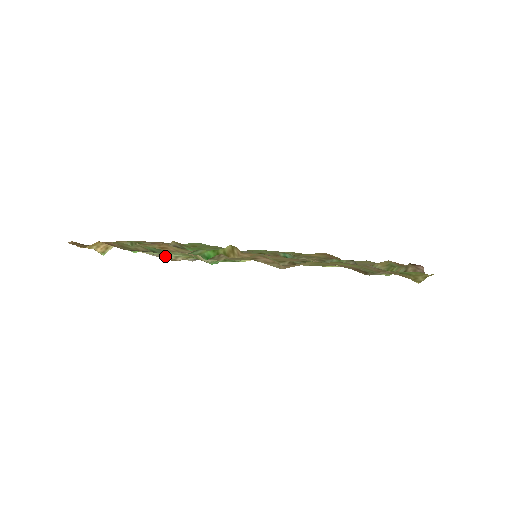
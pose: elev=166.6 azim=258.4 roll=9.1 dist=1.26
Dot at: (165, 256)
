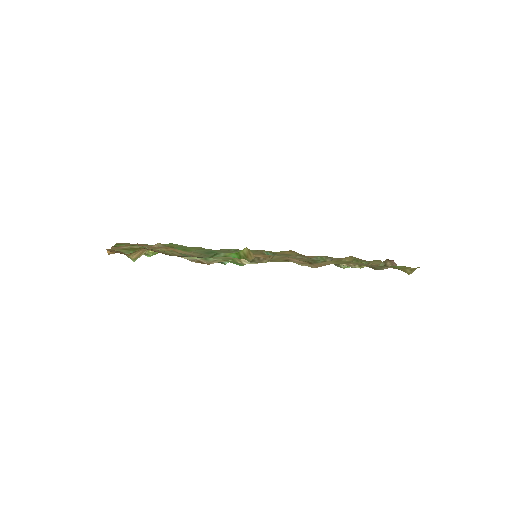
Dot at: (202, 260)
